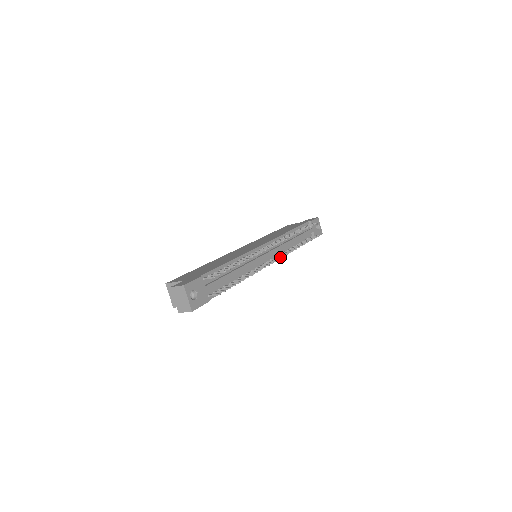
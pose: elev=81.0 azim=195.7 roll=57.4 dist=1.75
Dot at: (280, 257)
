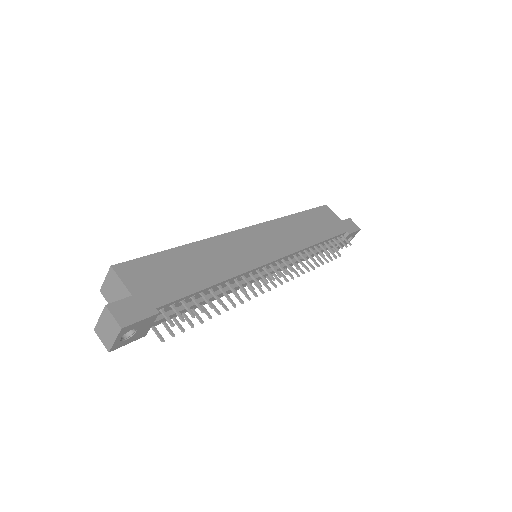
Dot at: (278, 280)
